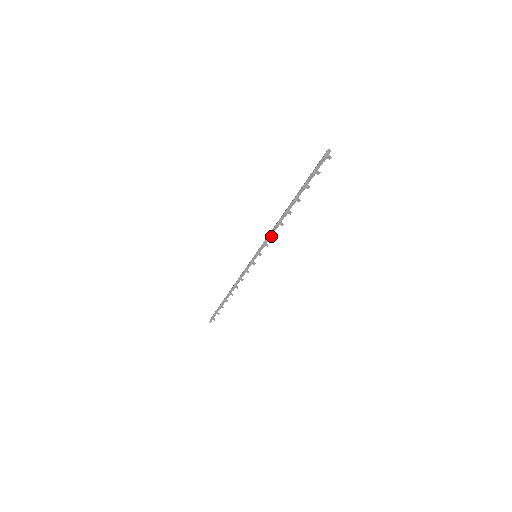
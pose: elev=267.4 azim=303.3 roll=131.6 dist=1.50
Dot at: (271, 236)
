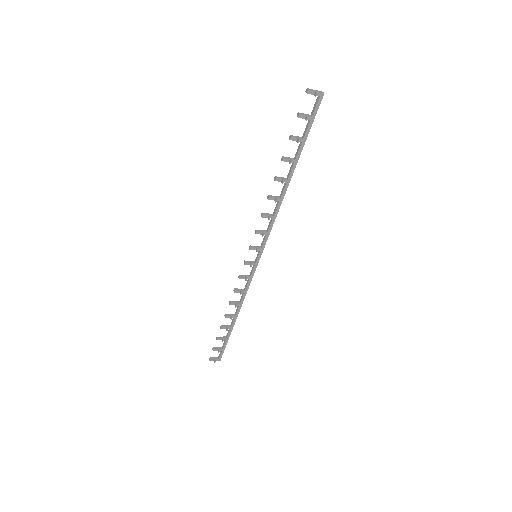
Dot at: (264, 214)
